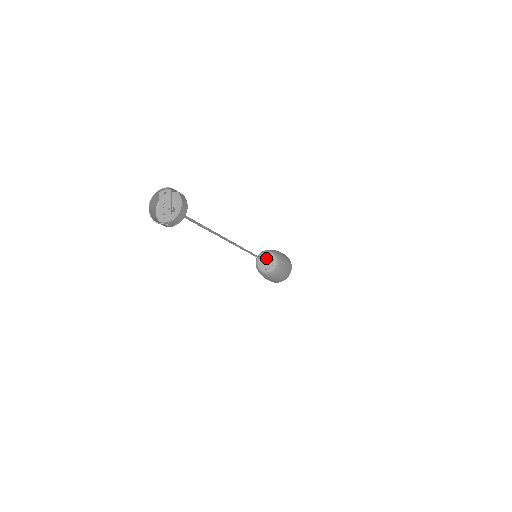
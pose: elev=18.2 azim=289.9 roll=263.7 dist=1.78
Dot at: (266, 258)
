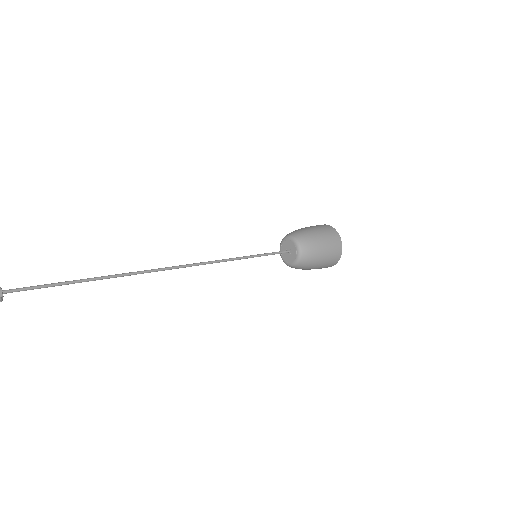
Dot at: (290, 247)
